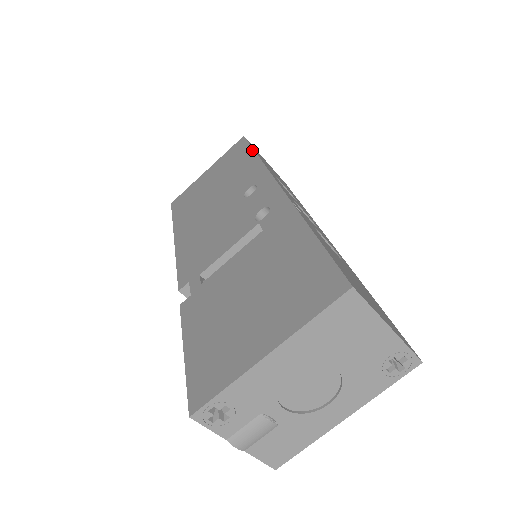
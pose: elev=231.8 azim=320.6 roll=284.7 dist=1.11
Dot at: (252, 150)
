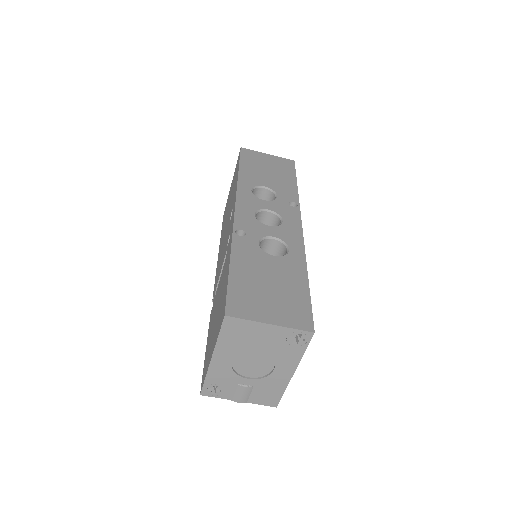
Dot at: (238, 168)
